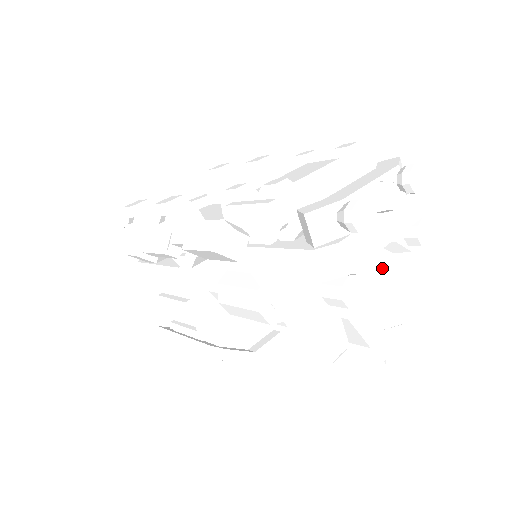
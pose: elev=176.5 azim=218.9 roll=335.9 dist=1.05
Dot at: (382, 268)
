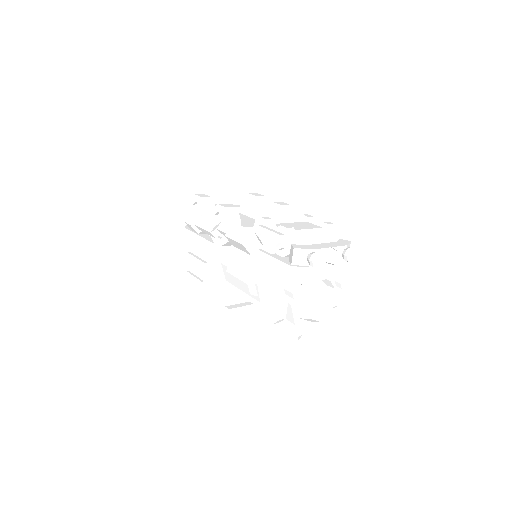
Dot at: (317, 289)
